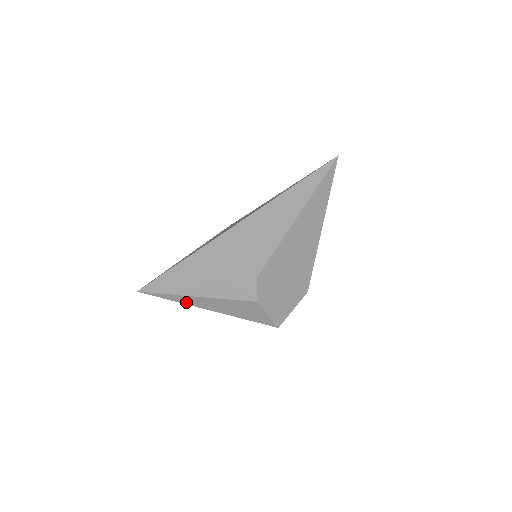
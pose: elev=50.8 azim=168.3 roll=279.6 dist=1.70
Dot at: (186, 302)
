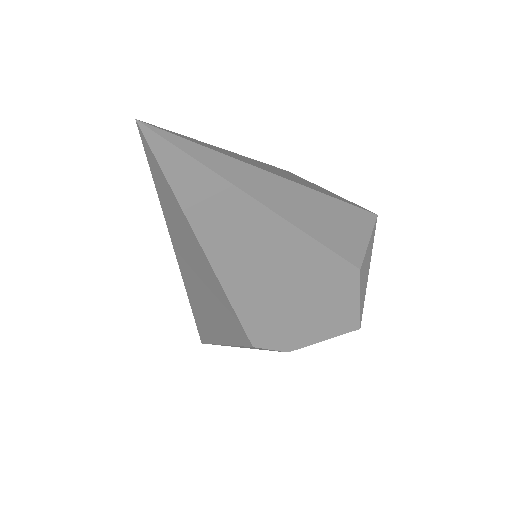
Dot at: occluded
